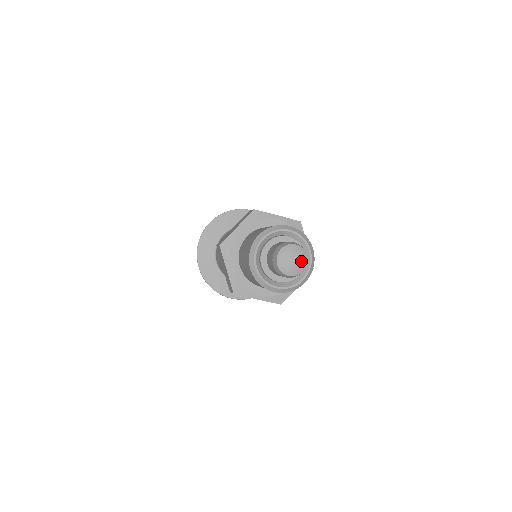
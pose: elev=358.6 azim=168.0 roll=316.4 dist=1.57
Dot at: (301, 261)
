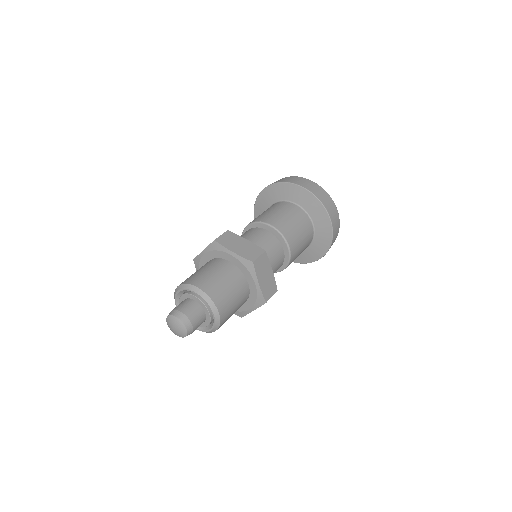
Dot at: (178, 334)
